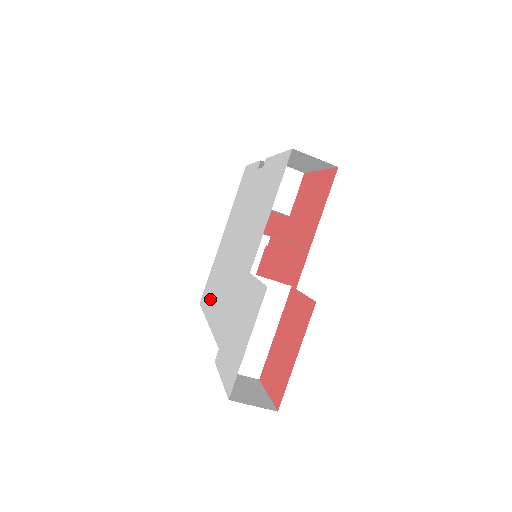
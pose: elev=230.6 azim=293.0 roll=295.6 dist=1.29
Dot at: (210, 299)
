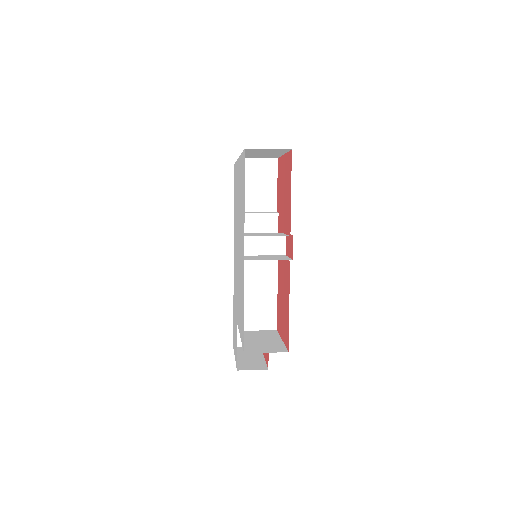
Dot at: (234, 212)
